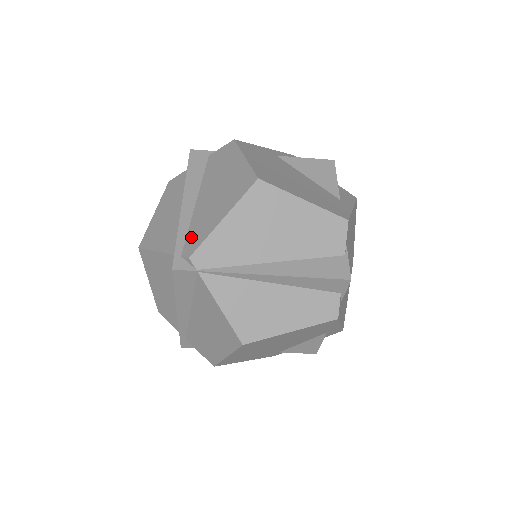
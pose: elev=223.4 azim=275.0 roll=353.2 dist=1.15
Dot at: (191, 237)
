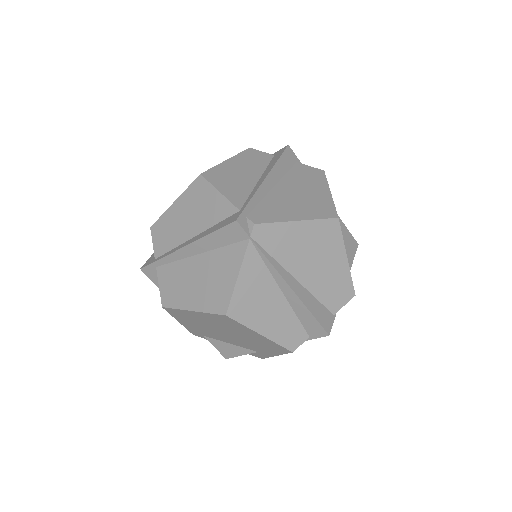
Dot at: (261, 210)
